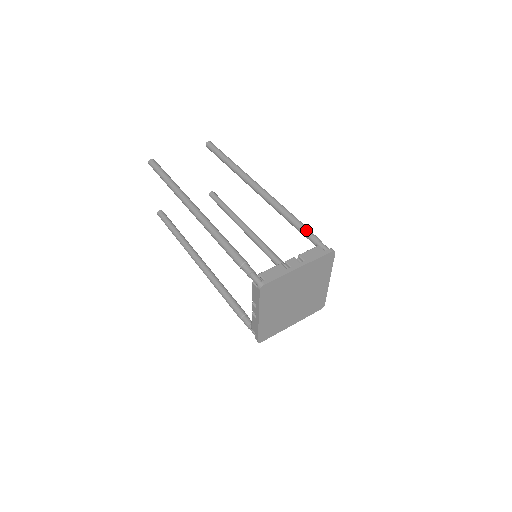
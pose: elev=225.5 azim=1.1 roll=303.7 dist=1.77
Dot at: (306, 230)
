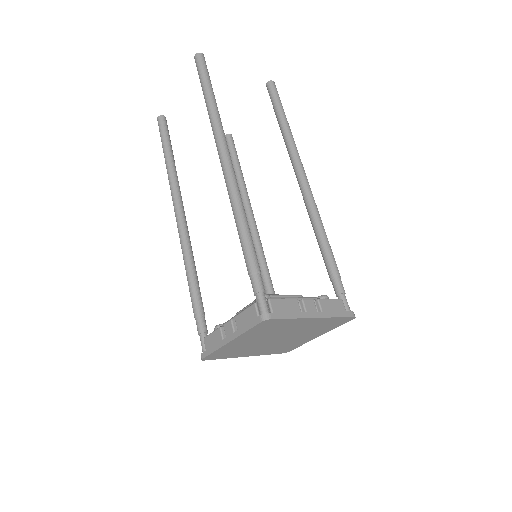
Dot at: (247, 269)
